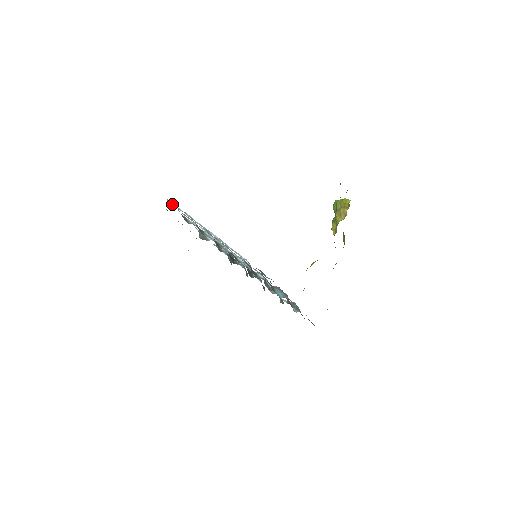
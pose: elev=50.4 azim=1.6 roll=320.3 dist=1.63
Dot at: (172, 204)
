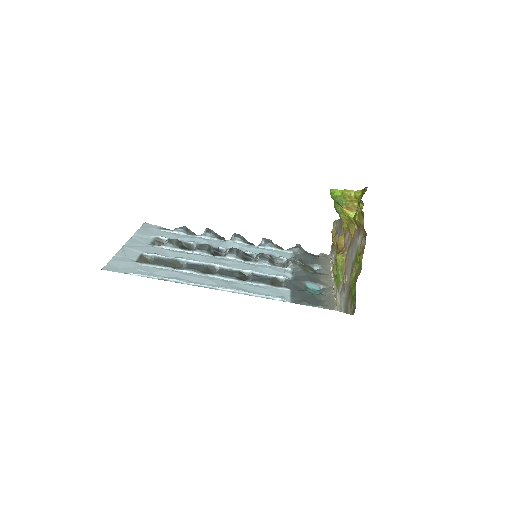
Dot at: (136, 275)
